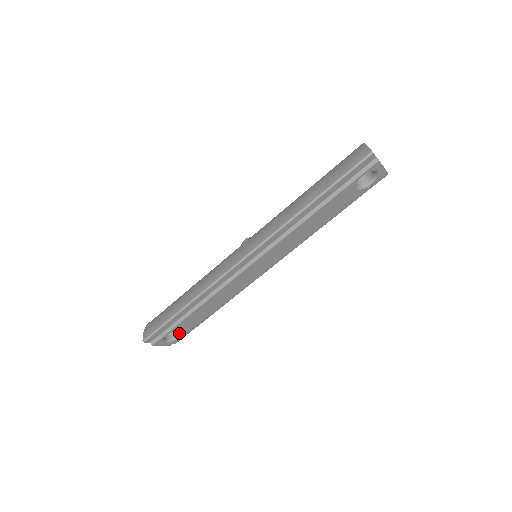
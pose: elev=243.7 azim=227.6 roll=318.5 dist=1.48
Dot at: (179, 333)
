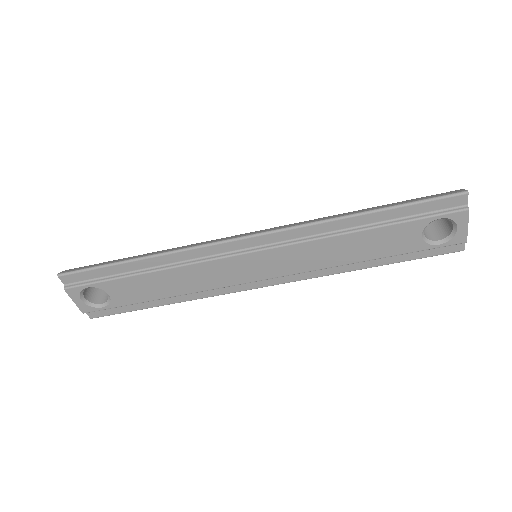
Dot at: (105, 301)
